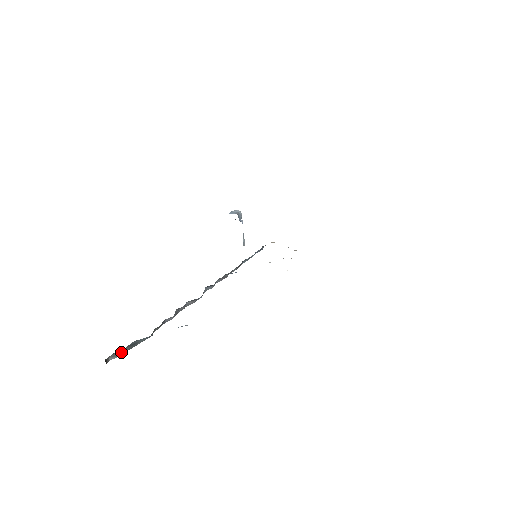
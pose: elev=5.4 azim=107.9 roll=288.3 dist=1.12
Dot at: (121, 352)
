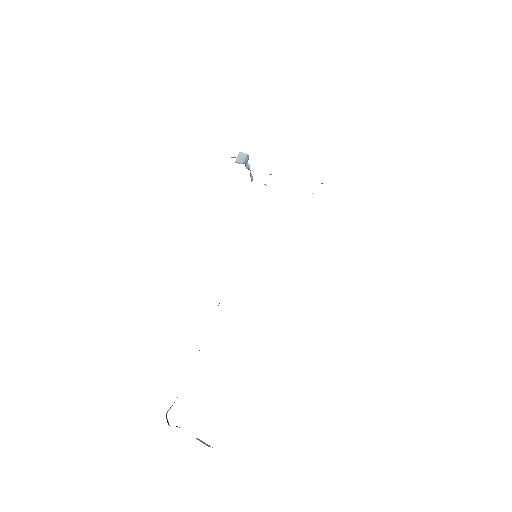
Dot at: occluded
